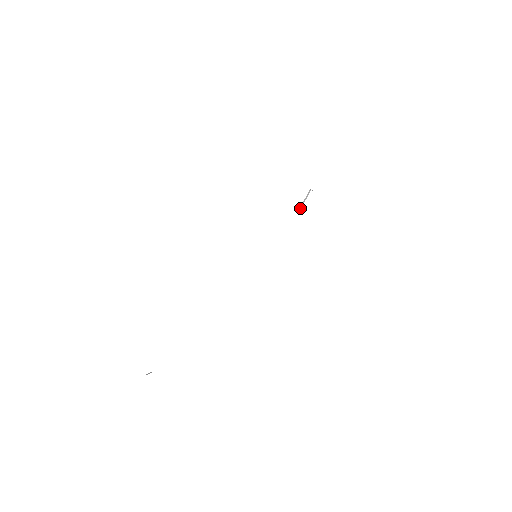
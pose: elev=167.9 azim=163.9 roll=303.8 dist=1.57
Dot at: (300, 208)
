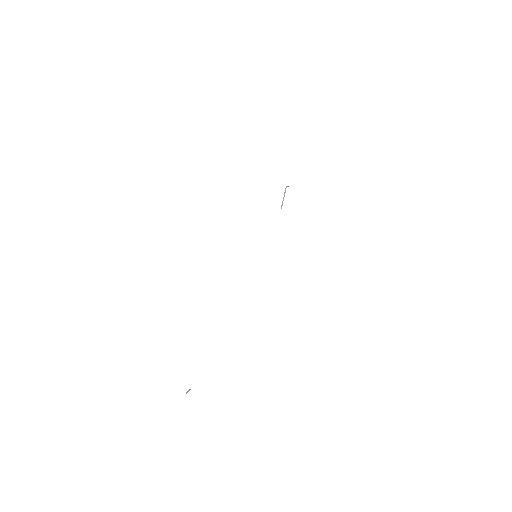
Dot at: (282, 204)
